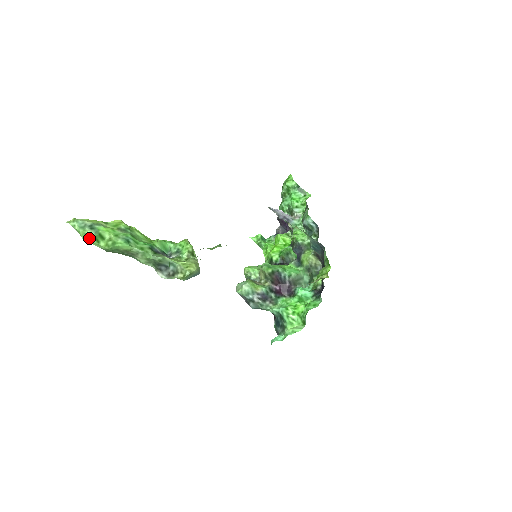
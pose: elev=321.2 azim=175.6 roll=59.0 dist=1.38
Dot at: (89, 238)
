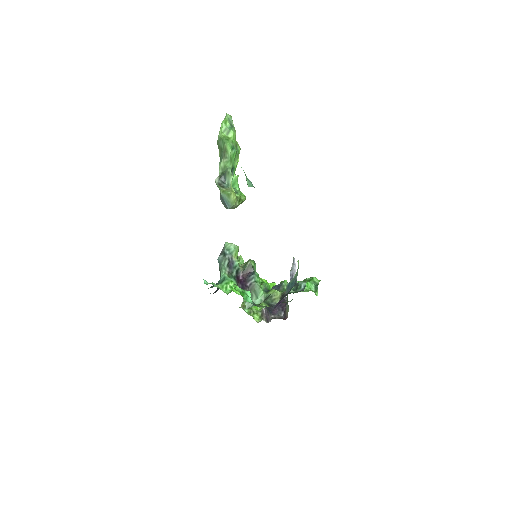
Dot at: (225, 124)
